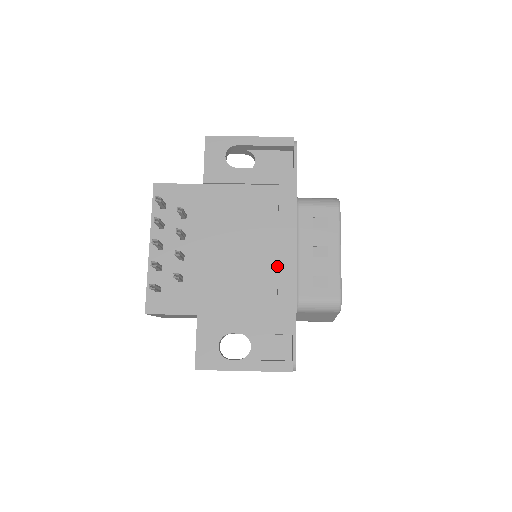
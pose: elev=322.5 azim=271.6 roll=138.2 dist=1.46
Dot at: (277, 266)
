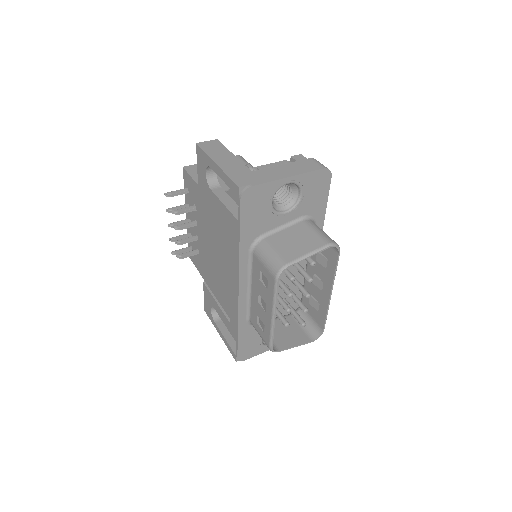
Dot at: occluded
